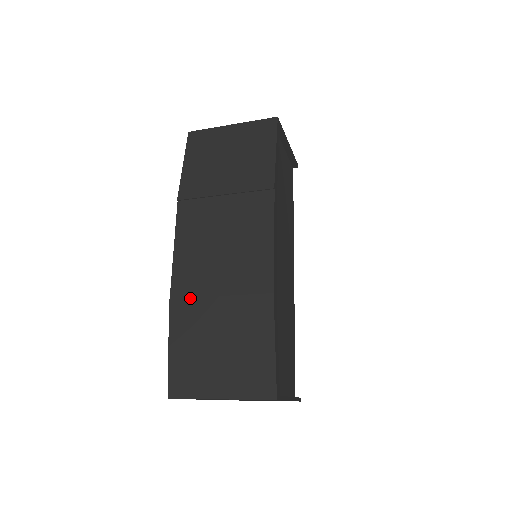
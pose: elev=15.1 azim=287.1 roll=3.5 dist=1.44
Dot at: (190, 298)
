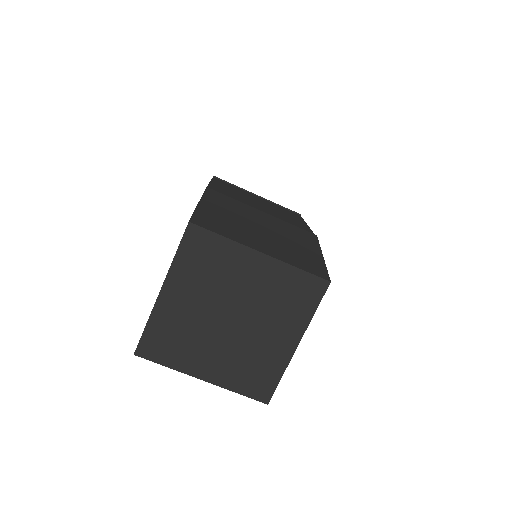
Dot at: occluded
